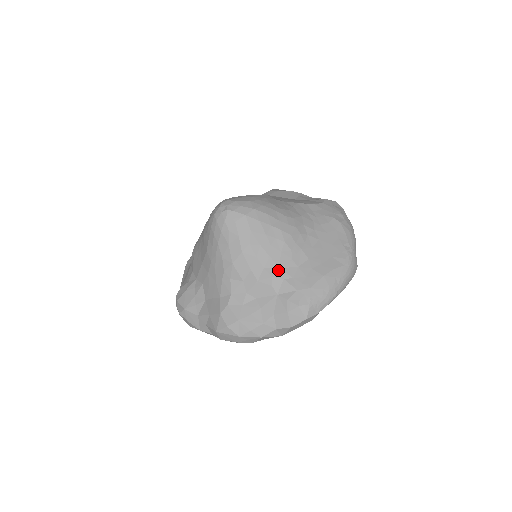
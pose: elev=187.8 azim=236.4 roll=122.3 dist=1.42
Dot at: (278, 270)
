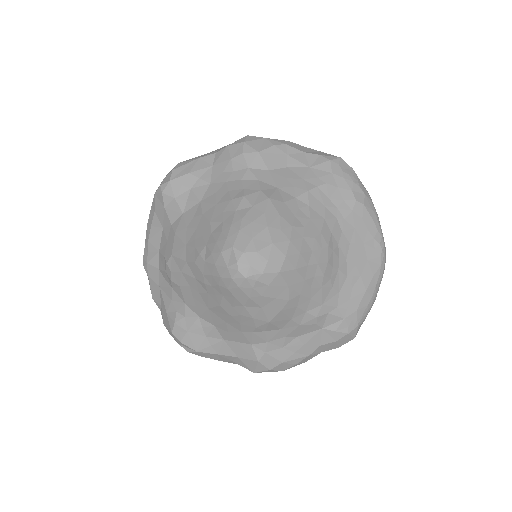
Dot at: (321, 308)
